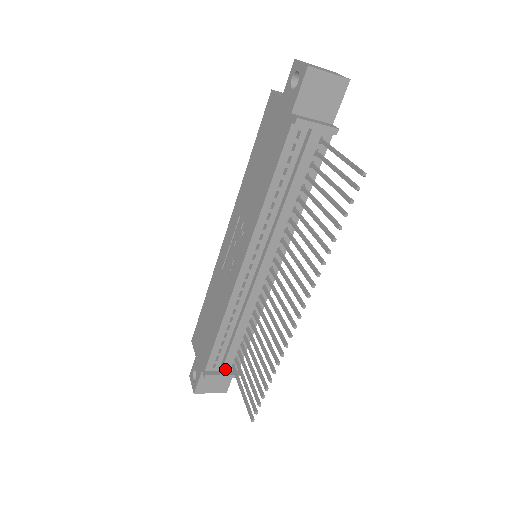
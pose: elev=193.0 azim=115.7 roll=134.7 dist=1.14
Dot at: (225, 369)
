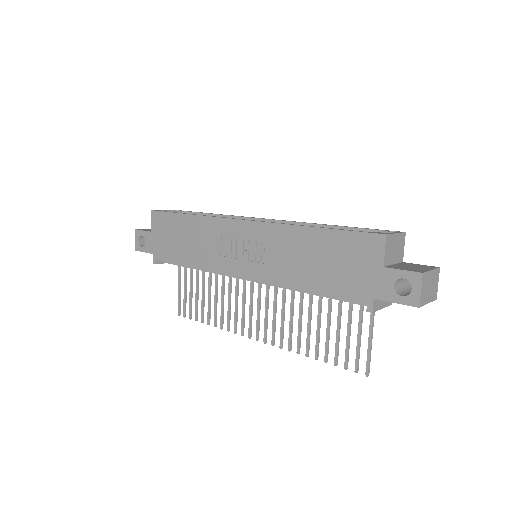
Dot at: occluded
